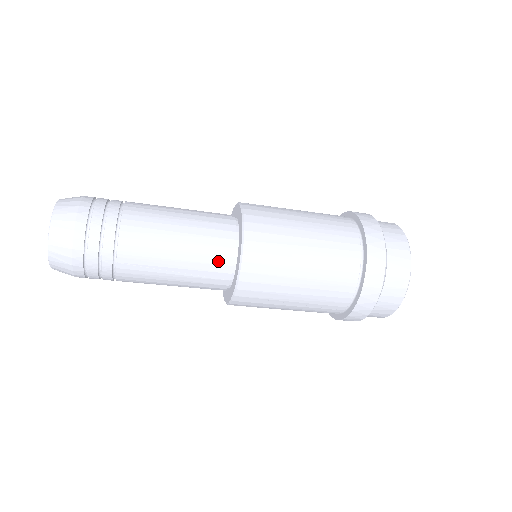
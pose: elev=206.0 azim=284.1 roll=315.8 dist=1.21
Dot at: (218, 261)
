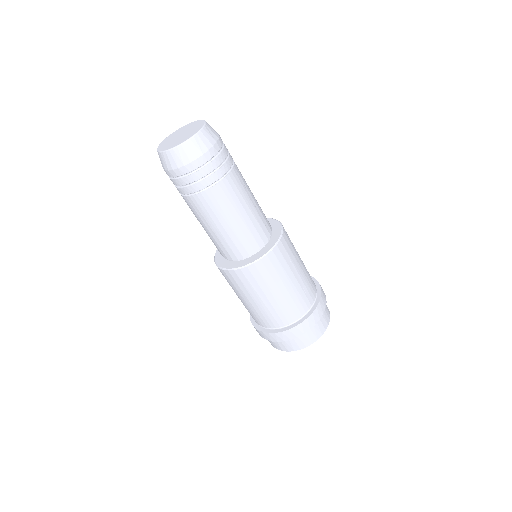
Dot at: occluded
